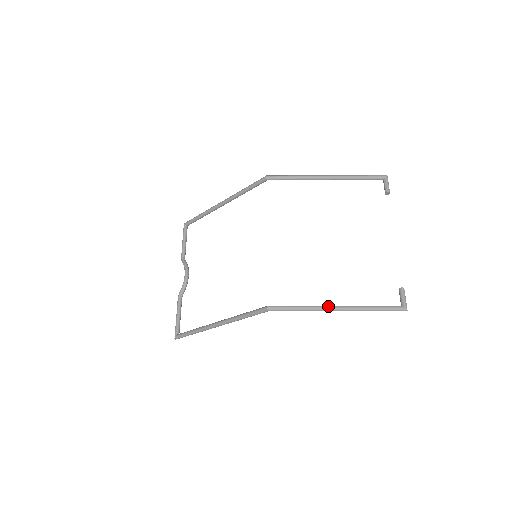
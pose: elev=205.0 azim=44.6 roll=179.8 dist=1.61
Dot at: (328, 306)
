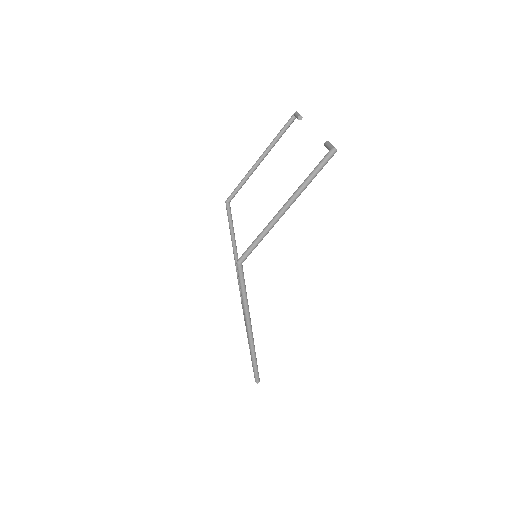
Dot at: (276, 214)
